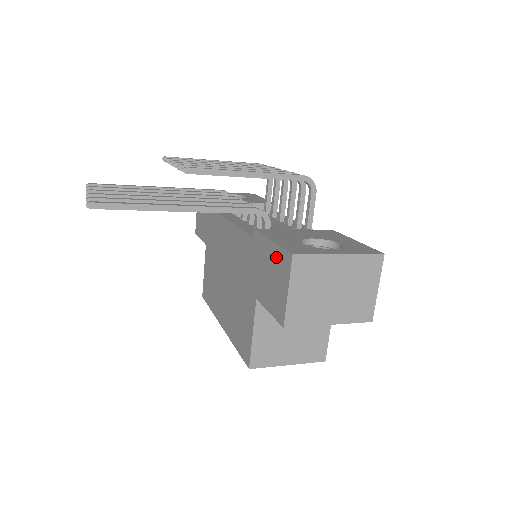
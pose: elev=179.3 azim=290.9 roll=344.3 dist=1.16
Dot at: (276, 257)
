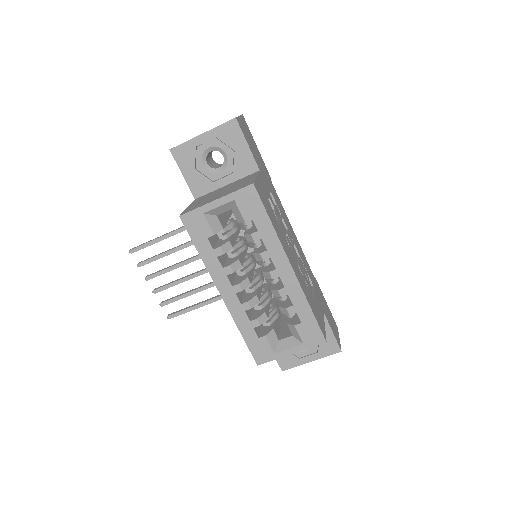
Dot at: occluded
